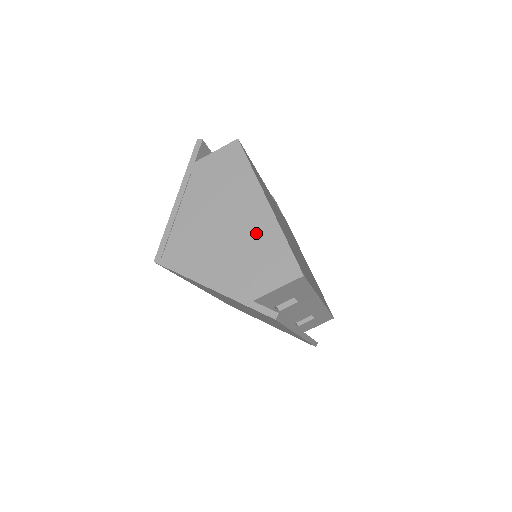
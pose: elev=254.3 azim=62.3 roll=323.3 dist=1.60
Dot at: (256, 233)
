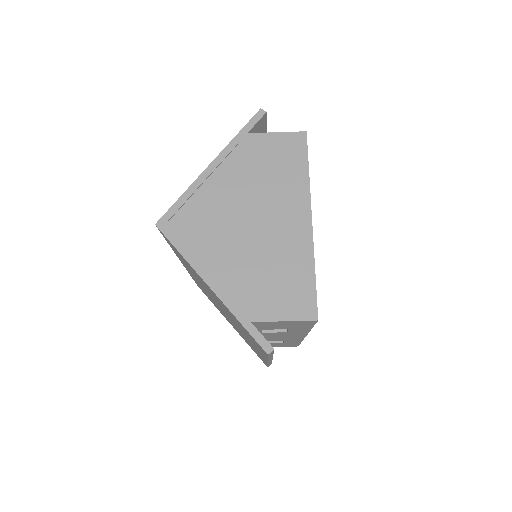
Dot at: (285, 248)
